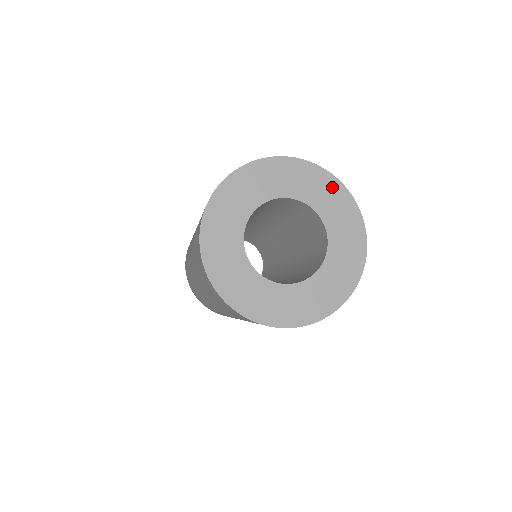
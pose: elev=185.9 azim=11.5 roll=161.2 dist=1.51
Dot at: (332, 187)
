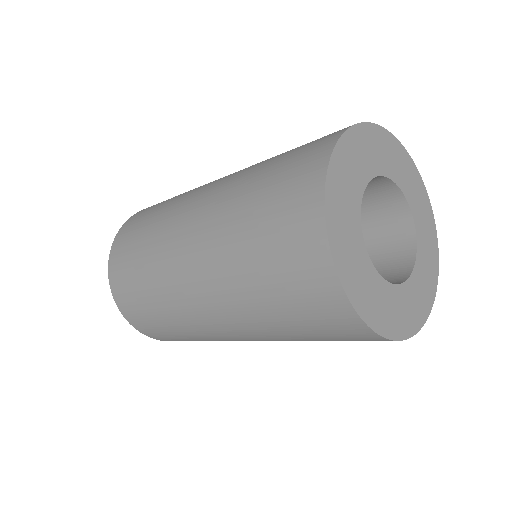
Dot at: (433, 248)
